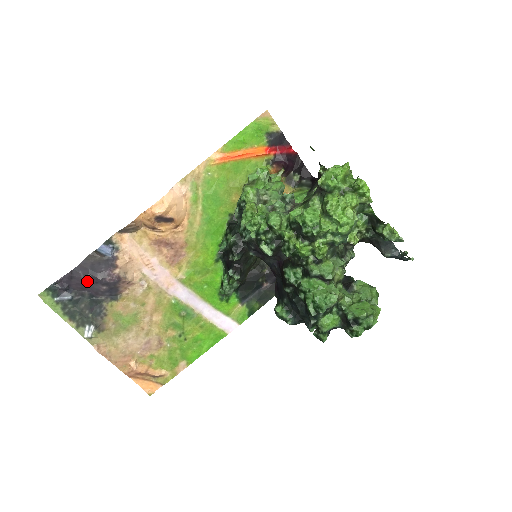
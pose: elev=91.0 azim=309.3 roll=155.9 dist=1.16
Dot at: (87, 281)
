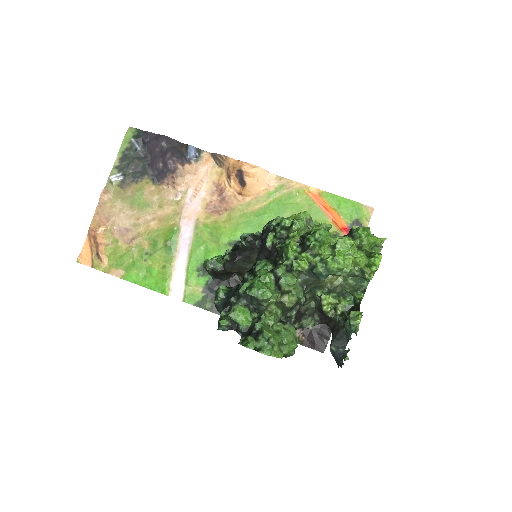
Dot at: (160, 150)
